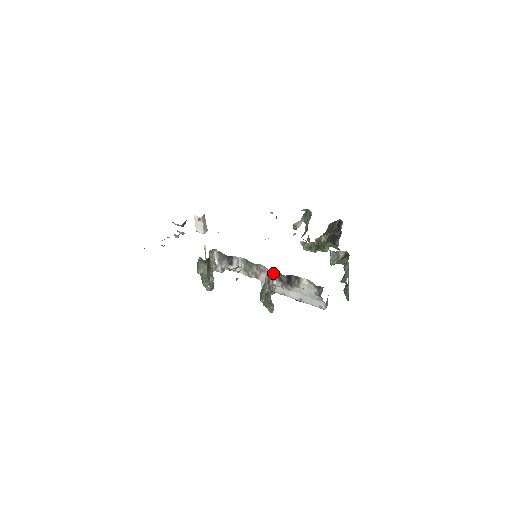
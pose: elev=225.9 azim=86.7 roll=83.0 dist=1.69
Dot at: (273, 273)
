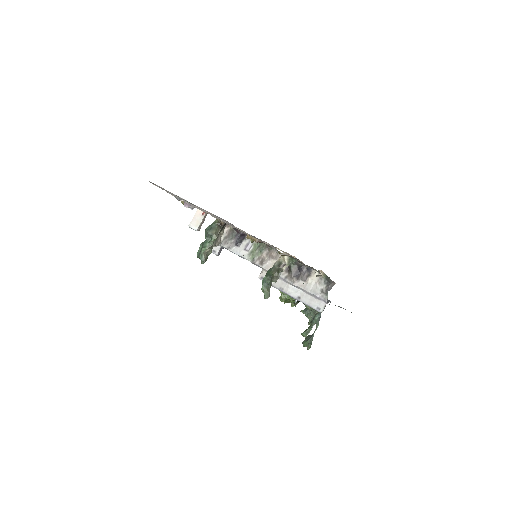
Dot at: (288, 258)
